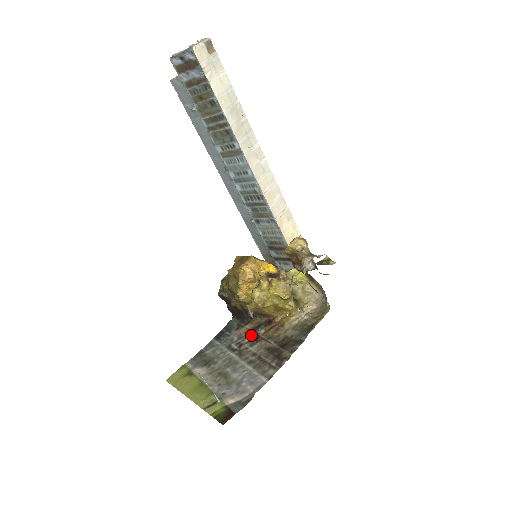
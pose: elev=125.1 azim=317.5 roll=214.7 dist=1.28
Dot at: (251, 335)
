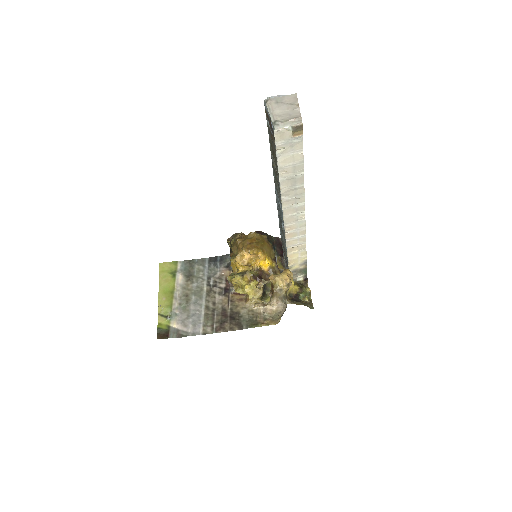
Dot at: (227, 284)
